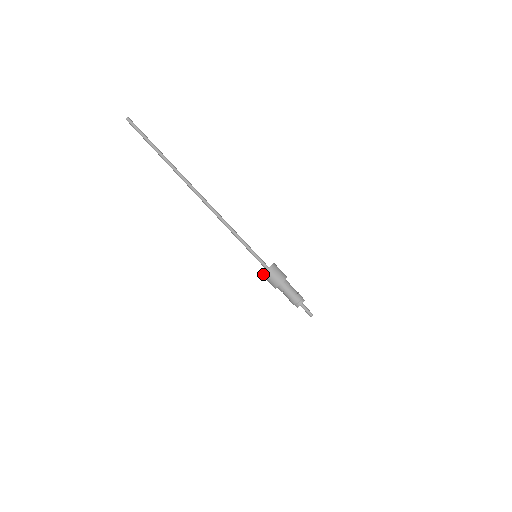
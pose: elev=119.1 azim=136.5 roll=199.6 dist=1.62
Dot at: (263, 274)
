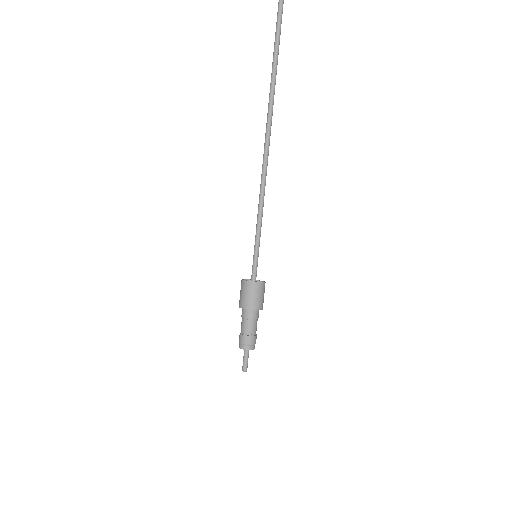
Dot at: (242, 280)
